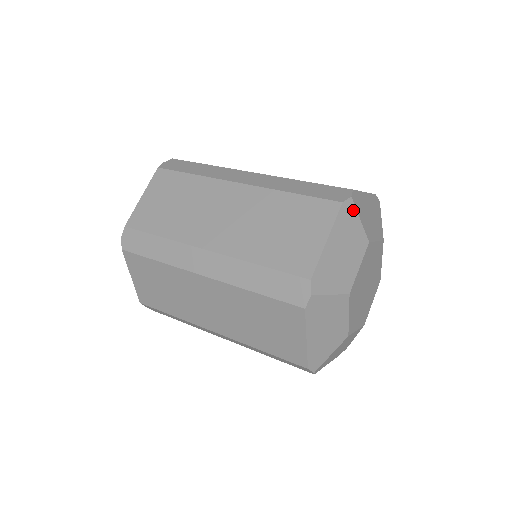
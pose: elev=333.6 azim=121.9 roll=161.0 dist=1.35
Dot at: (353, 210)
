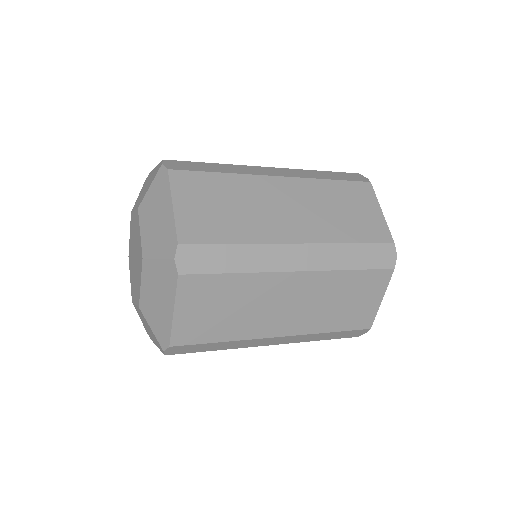
Dot at: occluded
